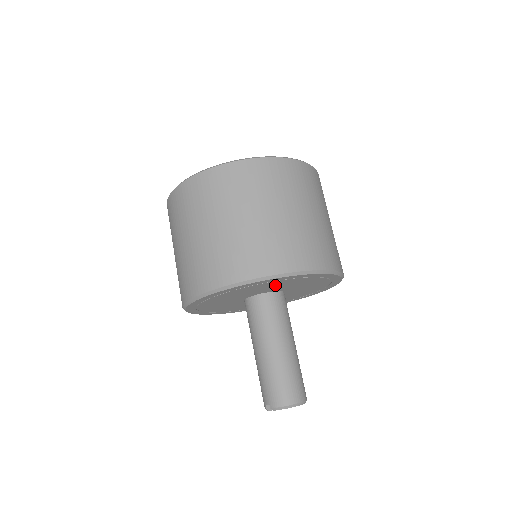
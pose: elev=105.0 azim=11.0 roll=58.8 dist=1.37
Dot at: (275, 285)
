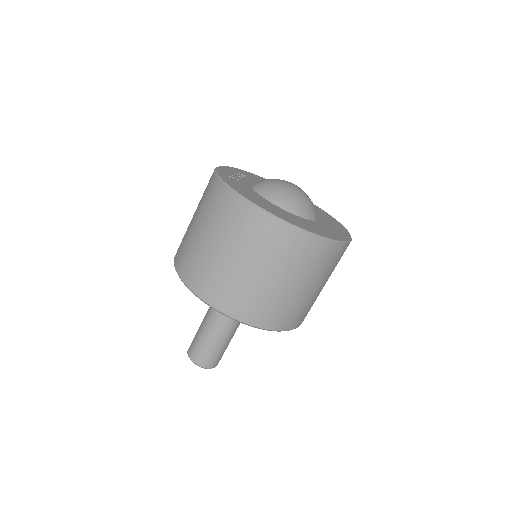
Dot at: occluded
